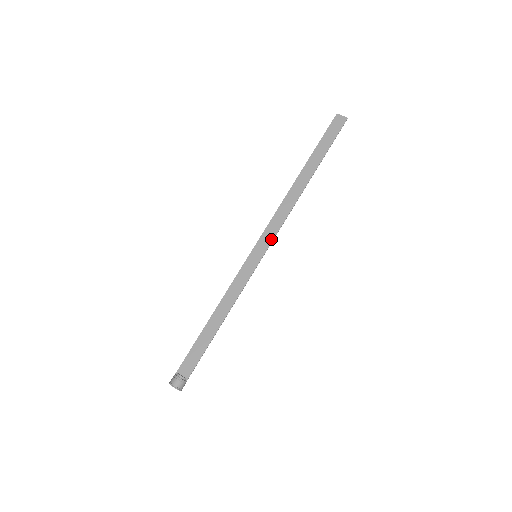
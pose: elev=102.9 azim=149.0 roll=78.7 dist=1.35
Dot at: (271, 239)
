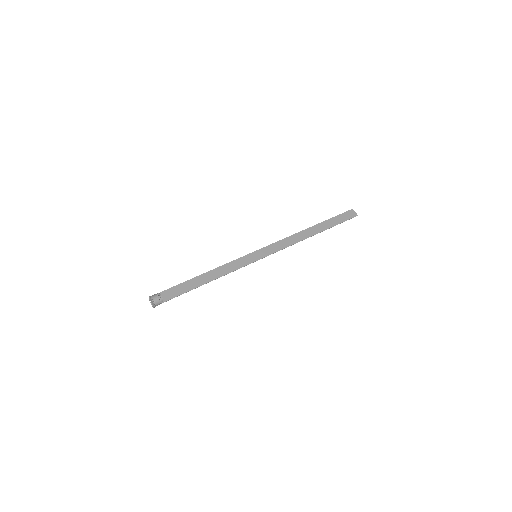
Dot at: (272, 252)
